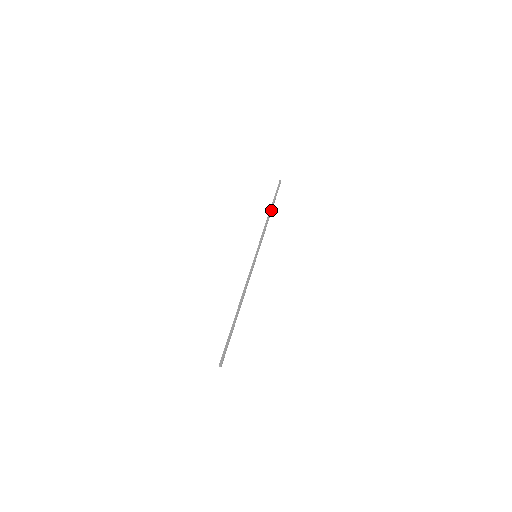
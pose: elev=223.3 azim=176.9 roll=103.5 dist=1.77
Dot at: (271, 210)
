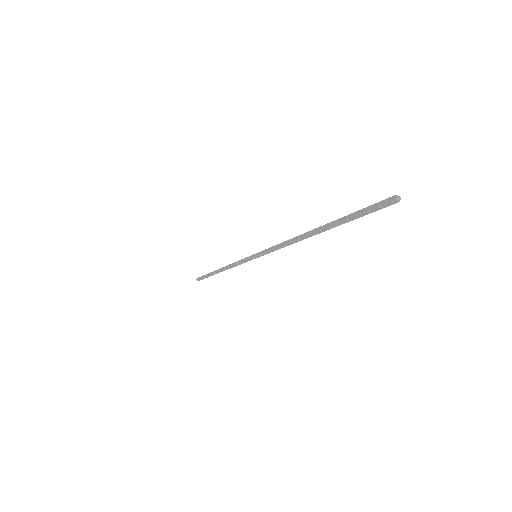
Dot at: (217, 270)
